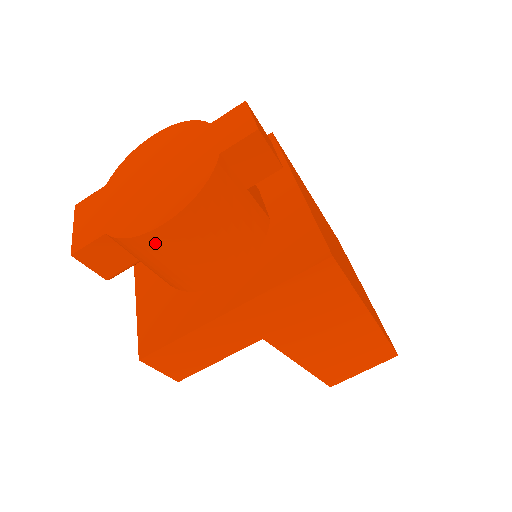
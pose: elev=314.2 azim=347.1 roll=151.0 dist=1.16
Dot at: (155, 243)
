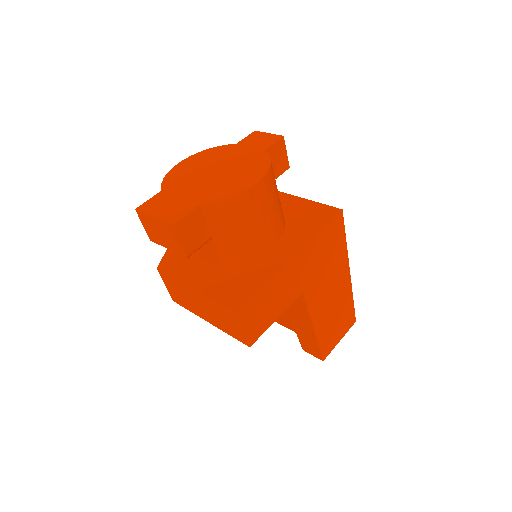
Dot at: (247, 202)
